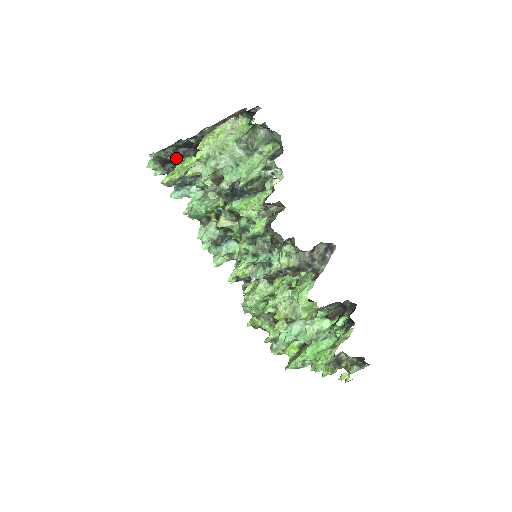
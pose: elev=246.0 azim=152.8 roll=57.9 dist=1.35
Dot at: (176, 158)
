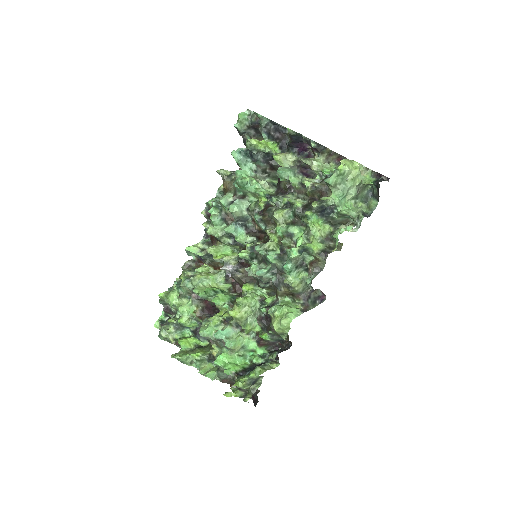
Dot at: (266, 134)
